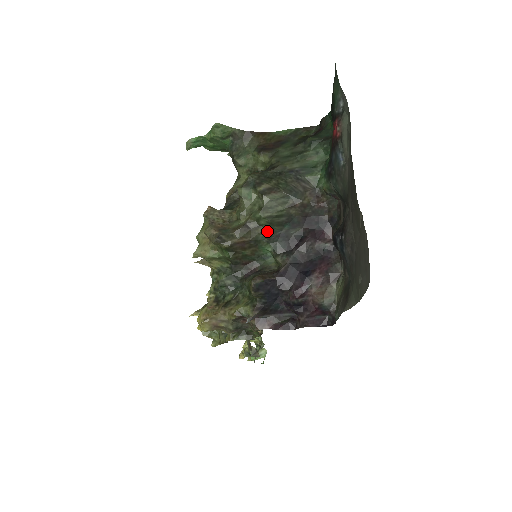
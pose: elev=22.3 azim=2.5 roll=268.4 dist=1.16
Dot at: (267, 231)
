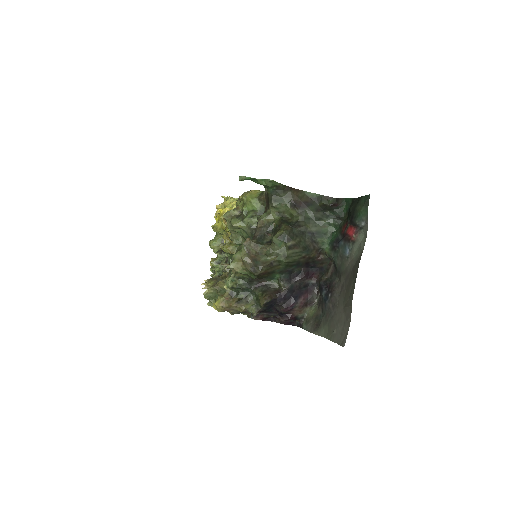
Dot at: (282, 268)
